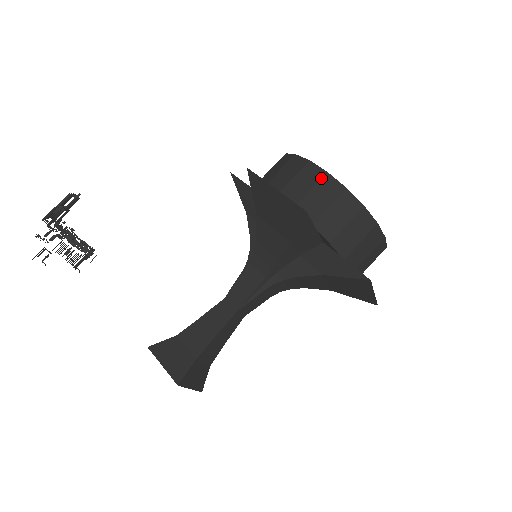
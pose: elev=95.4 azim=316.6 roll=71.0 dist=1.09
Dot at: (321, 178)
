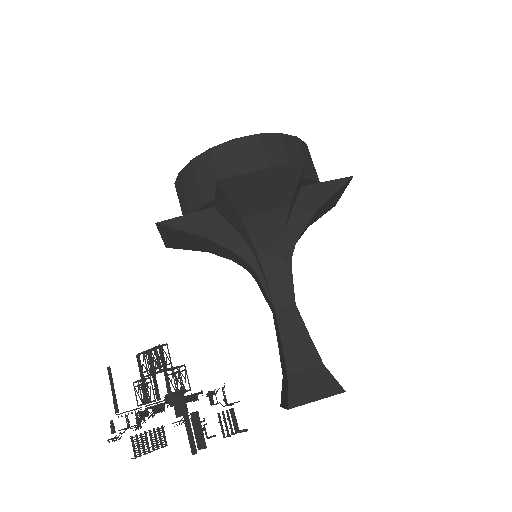
Dot at: (260, 141)
